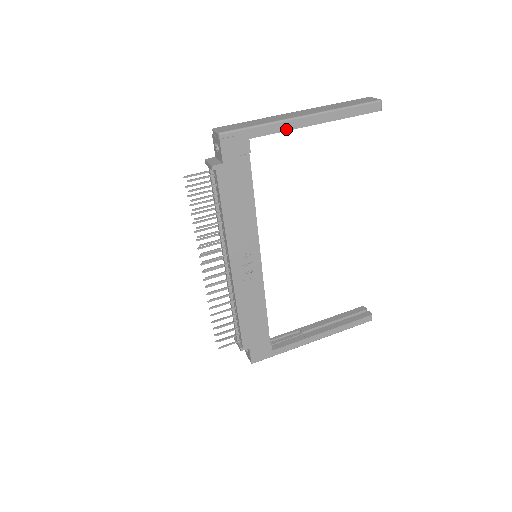
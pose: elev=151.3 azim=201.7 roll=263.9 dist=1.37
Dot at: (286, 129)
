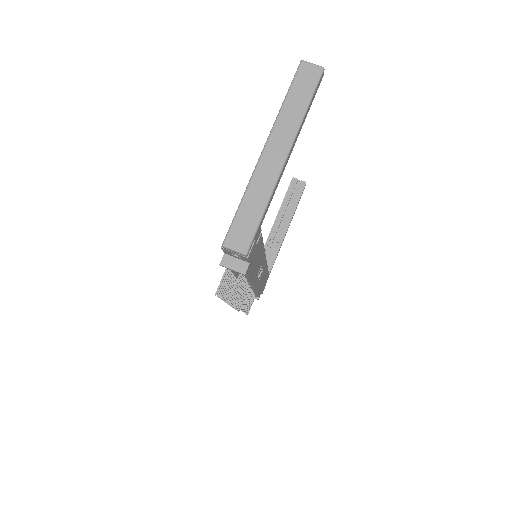
Dot at: occluded
